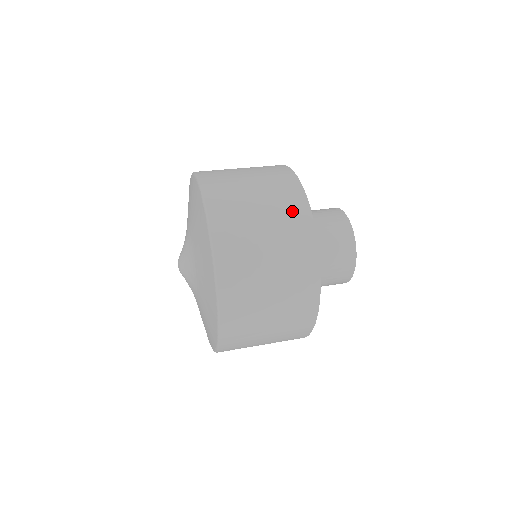
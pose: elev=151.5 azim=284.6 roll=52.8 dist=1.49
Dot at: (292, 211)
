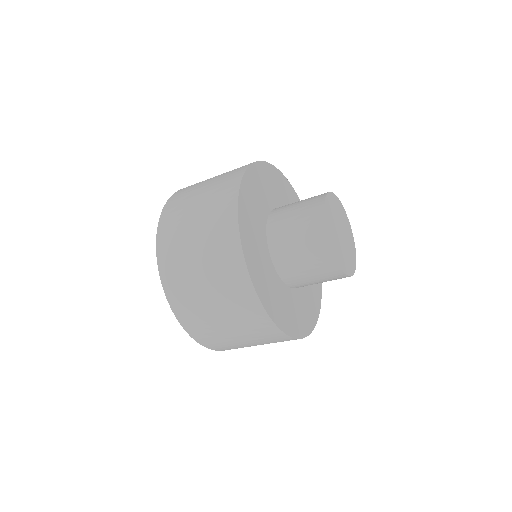
Dot at: occluded
